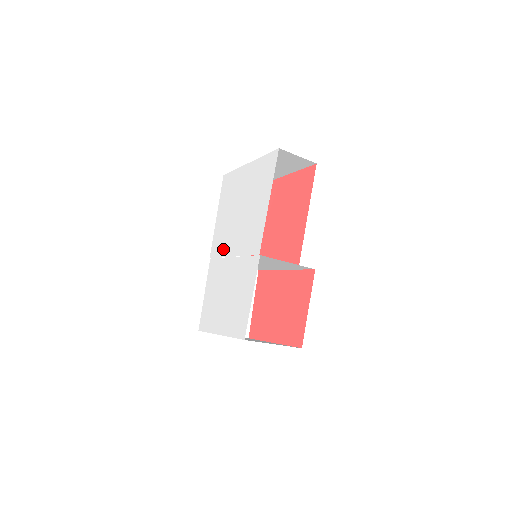
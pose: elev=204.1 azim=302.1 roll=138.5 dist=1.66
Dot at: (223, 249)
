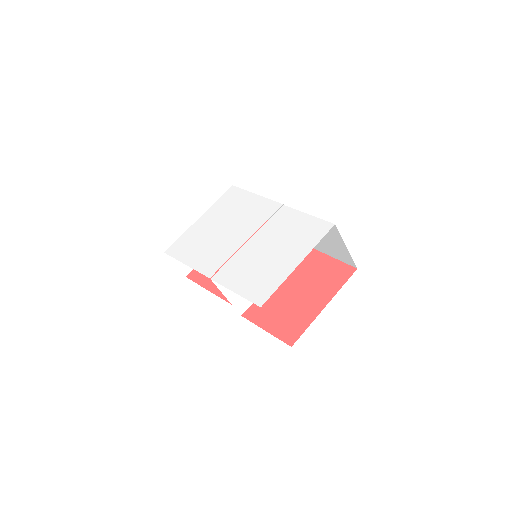
Dot at: (227, 253)
